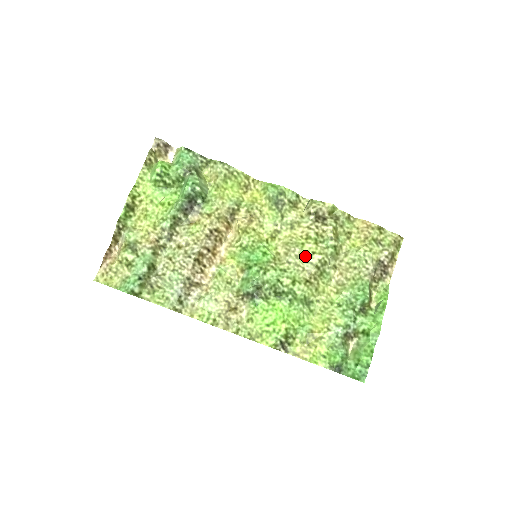
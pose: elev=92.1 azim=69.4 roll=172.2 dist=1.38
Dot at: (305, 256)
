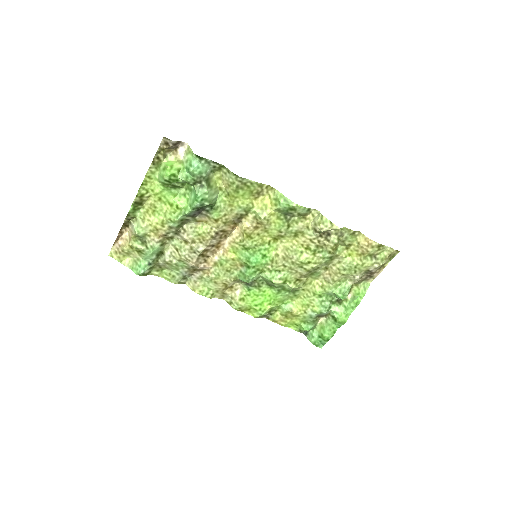
Dot at: (301, 263)
